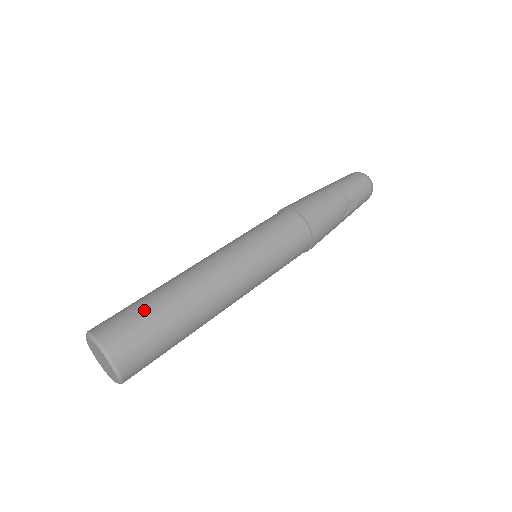
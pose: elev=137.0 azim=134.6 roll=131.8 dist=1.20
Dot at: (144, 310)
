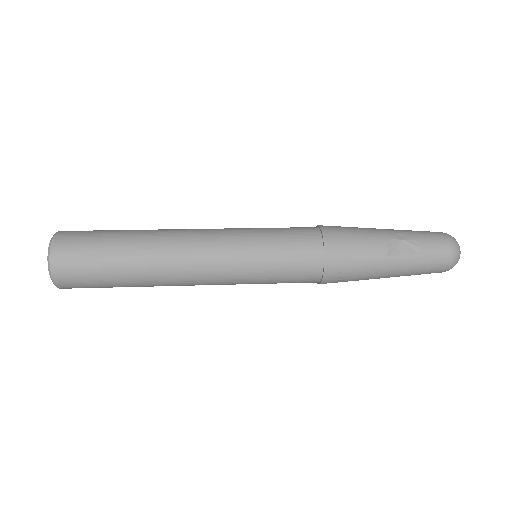
Dot at: (109, 230)
